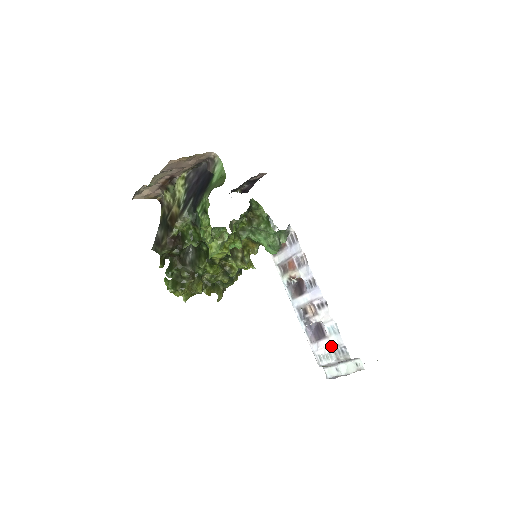
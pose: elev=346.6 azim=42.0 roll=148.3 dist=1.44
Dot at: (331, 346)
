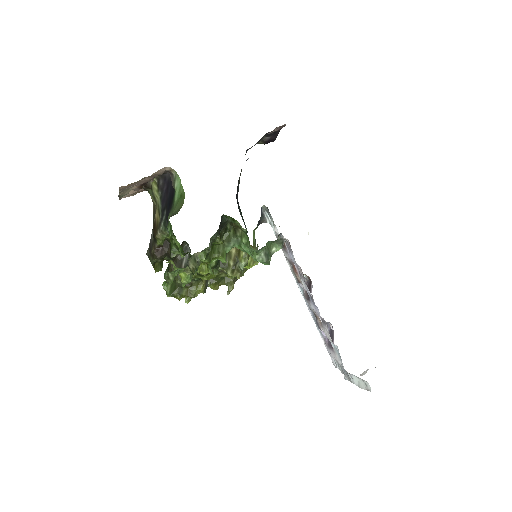
Dot at: (337, 362)
